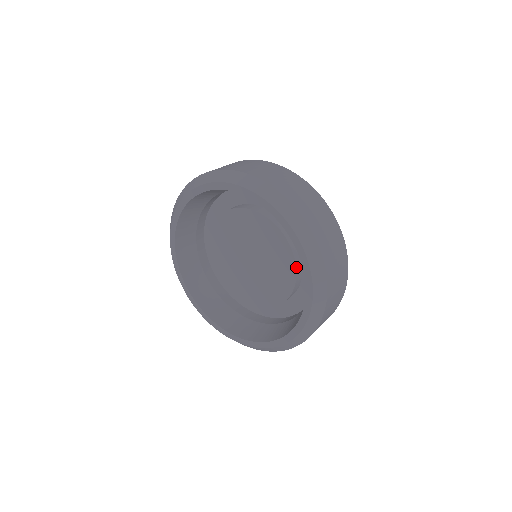
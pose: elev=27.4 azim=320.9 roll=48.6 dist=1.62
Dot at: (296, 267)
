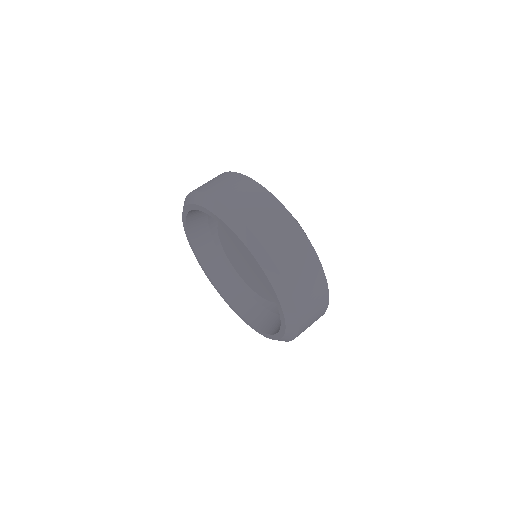
Dot at: occluded
